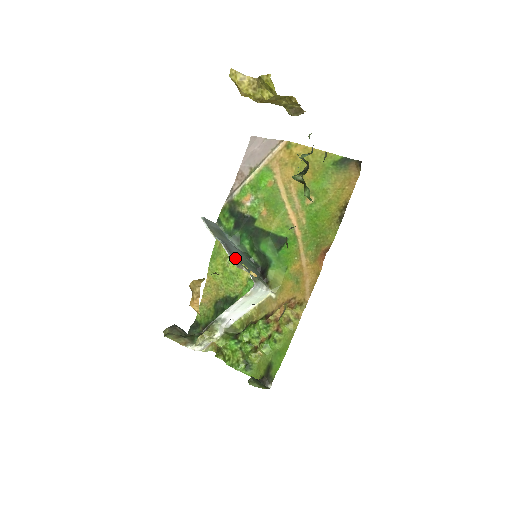
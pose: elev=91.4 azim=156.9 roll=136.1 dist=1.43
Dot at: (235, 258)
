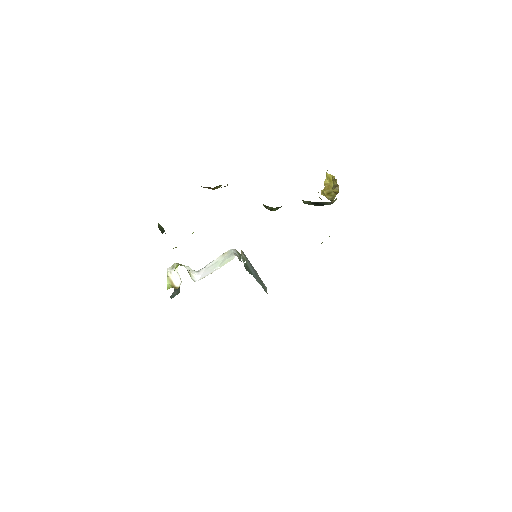
Dot at: (247, 260)
